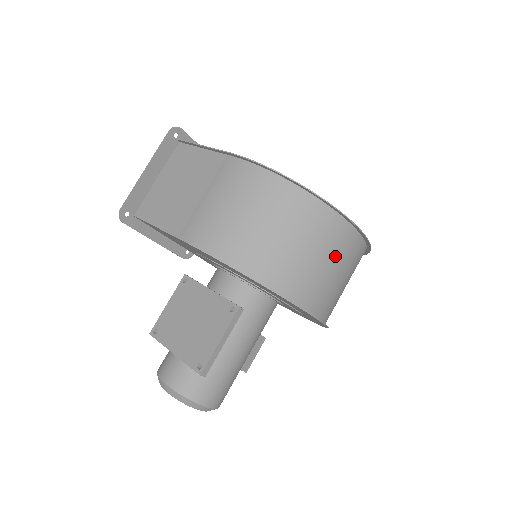
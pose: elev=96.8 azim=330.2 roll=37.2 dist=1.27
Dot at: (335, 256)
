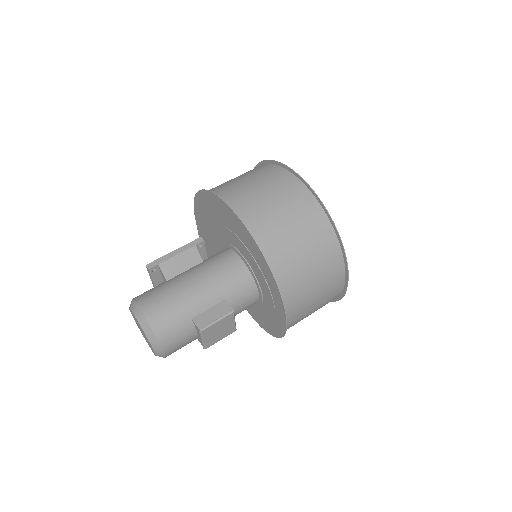
Dot at: (265, 182)
